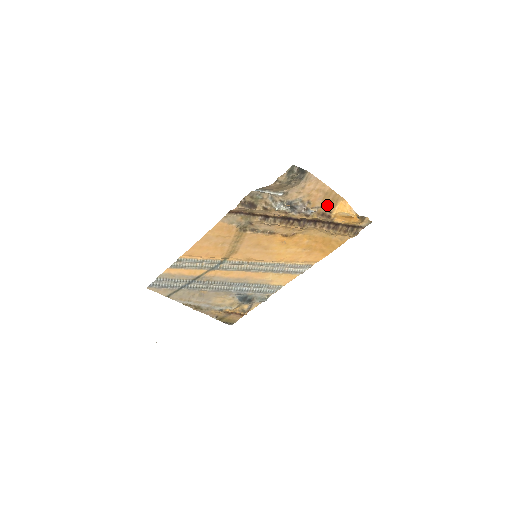
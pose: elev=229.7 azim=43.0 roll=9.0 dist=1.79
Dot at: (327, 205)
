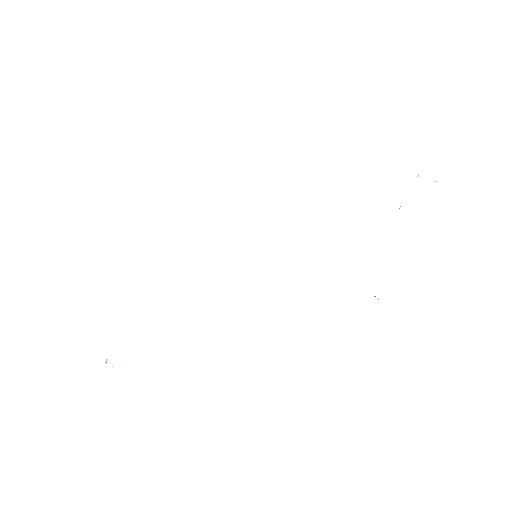
Dot at: occluded
